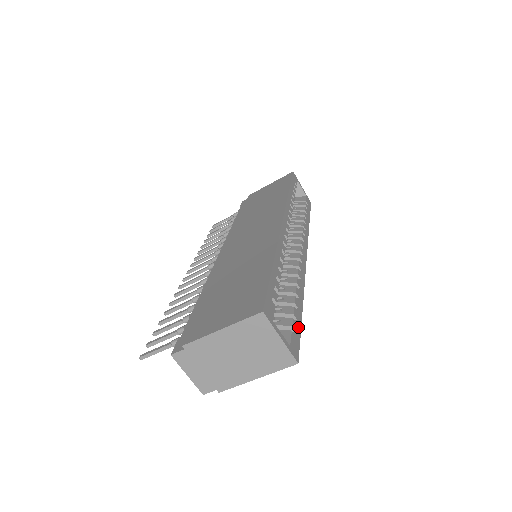
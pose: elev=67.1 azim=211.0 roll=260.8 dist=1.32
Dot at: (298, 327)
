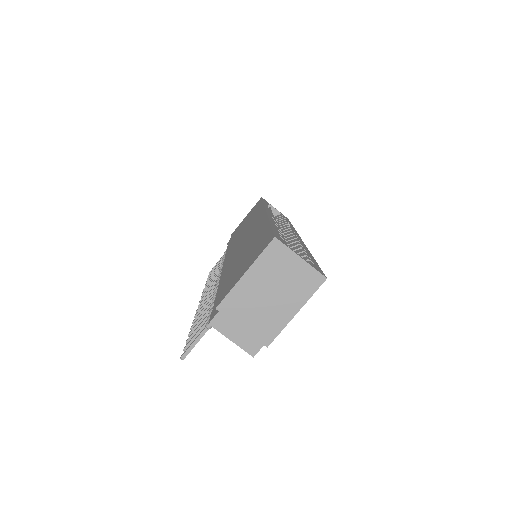
Dot at: (315, 263)
